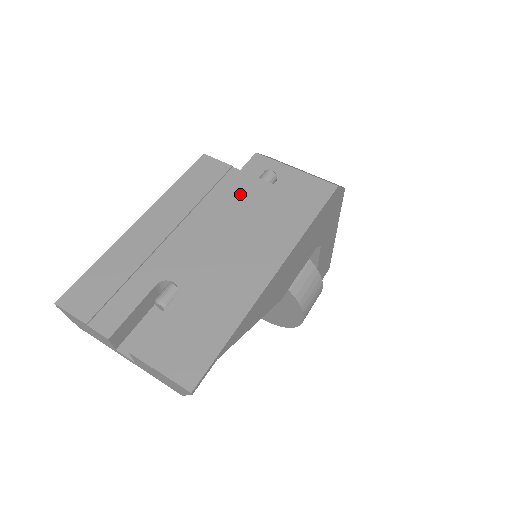
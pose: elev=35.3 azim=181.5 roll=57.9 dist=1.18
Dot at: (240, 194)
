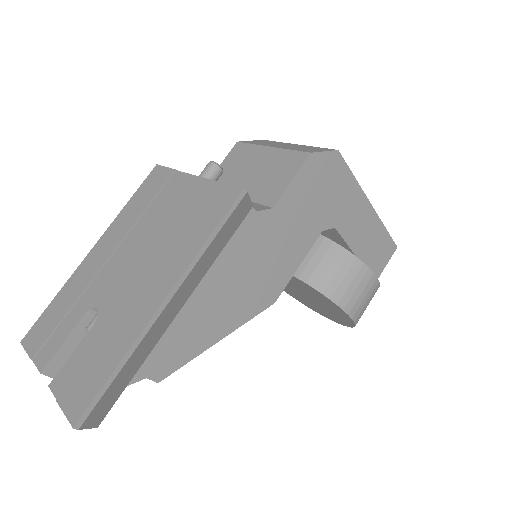
Dot at: (173, 199)
